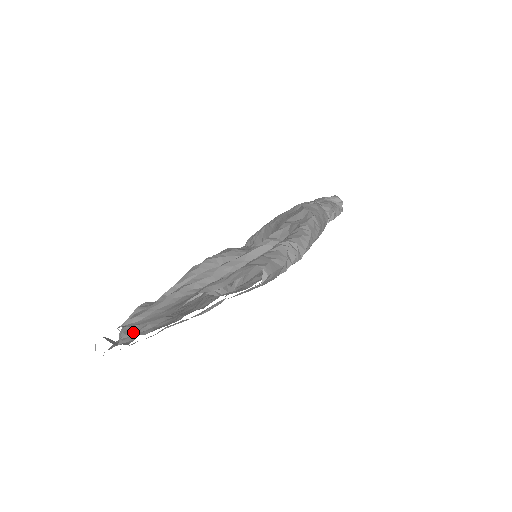
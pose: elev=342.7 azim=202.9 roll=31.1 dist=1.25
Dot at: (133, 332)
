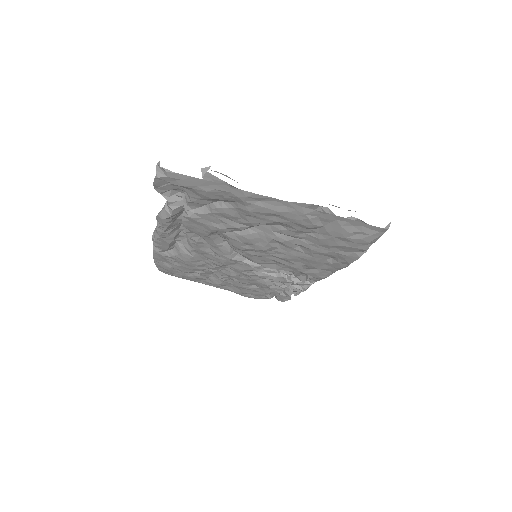
Dot at: occluded
